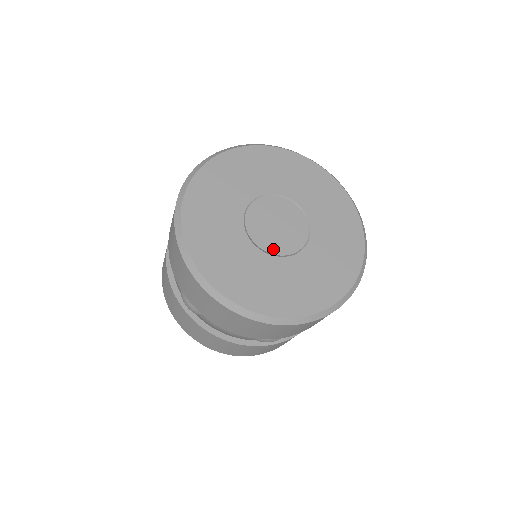
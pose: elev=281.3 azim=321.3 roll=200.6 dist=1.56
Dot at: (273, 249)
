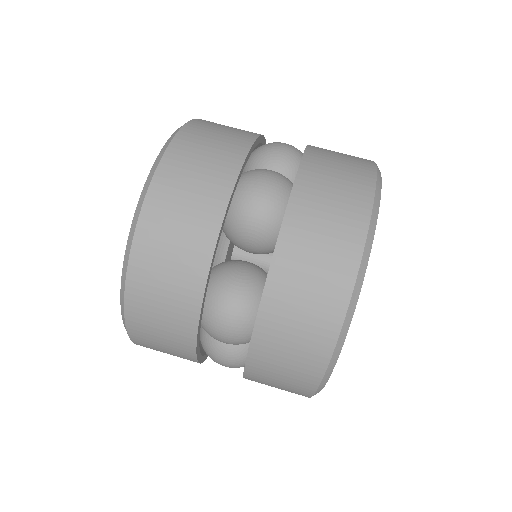
Dot at: occluded
